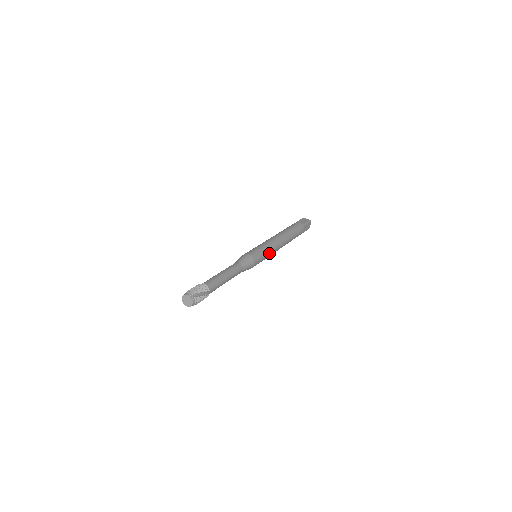
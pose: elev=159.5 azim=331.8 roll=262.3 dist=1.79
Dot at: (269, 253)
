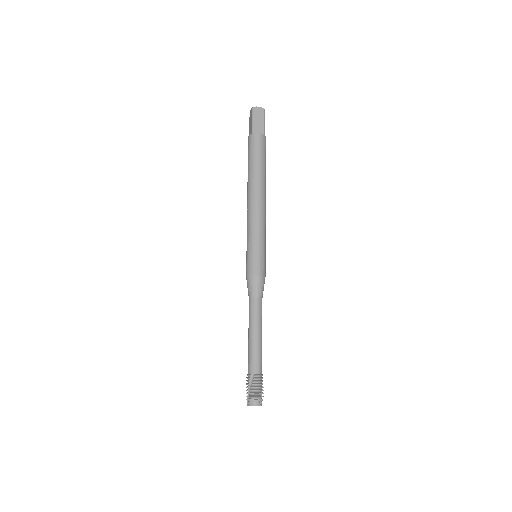
Dot at: (265, 239)
